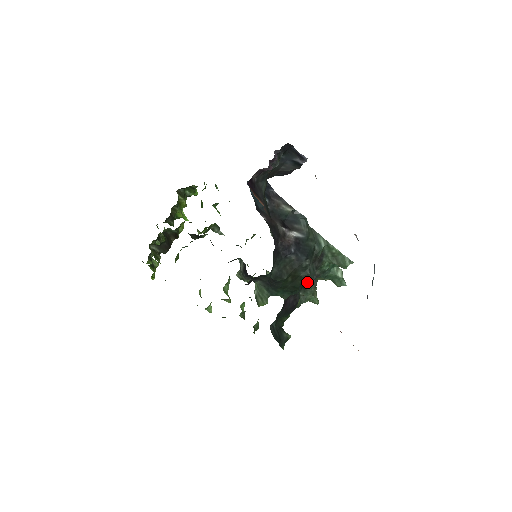
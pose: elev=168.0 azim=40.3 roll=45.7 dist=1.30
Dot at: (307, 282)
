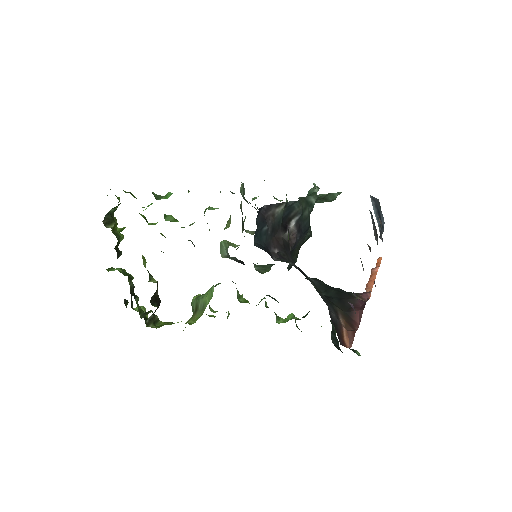
Dot at: occluded
